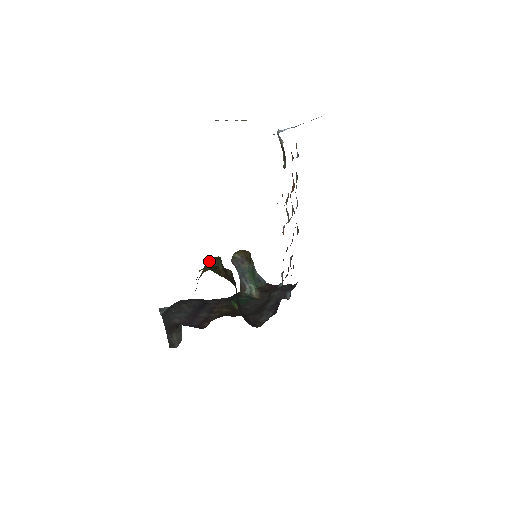
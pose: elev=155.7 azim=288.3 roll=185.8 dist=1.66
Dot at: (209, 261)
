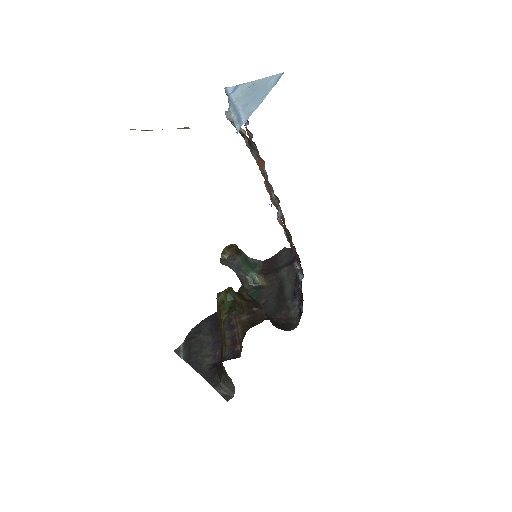
Dot at: (222, 298)
